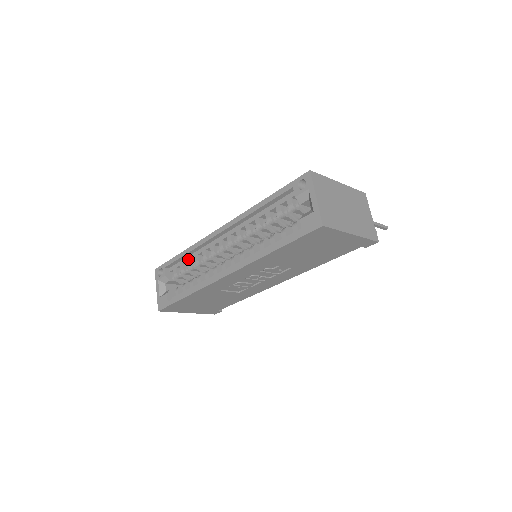
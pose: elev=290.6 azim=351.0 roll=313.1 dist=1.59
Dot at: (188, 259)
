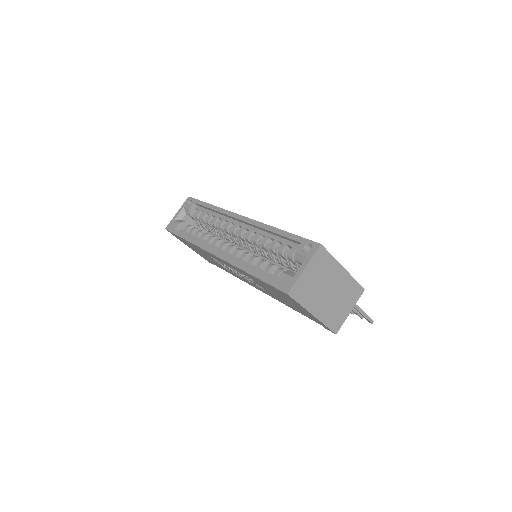
Dot at: (211, 213)
